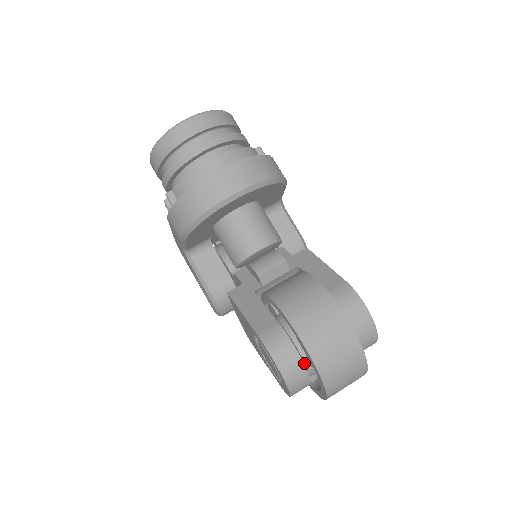
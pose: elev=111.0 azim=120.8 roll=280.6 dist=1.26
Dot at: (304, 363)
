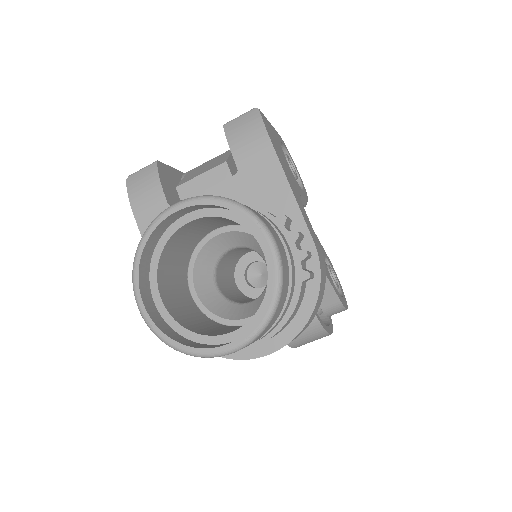
Dot at: occluded
